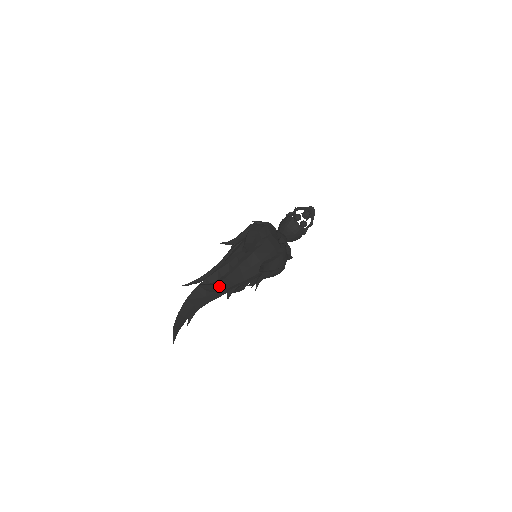
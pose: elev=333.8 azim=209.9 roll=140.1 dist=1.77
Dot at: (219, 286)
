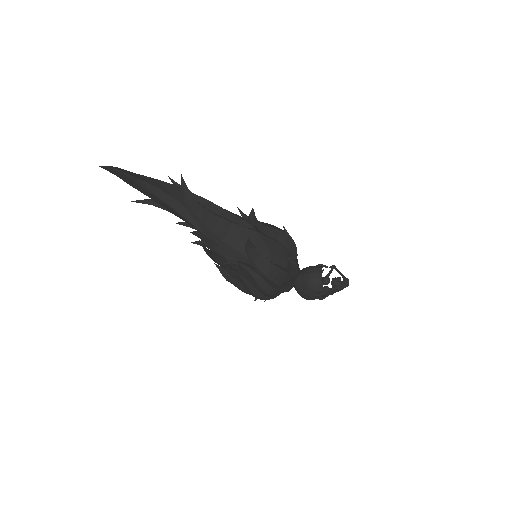
Dot at: (197, 207)
